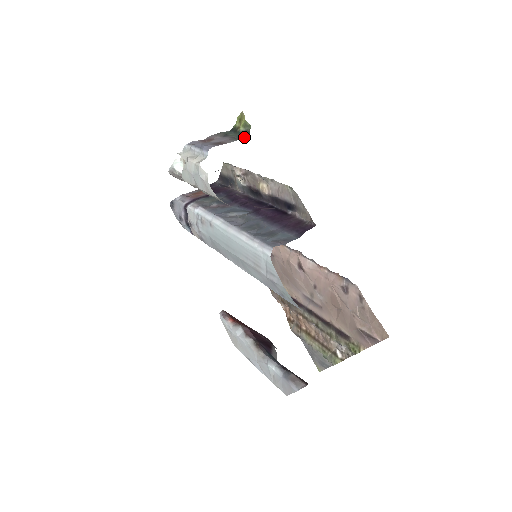
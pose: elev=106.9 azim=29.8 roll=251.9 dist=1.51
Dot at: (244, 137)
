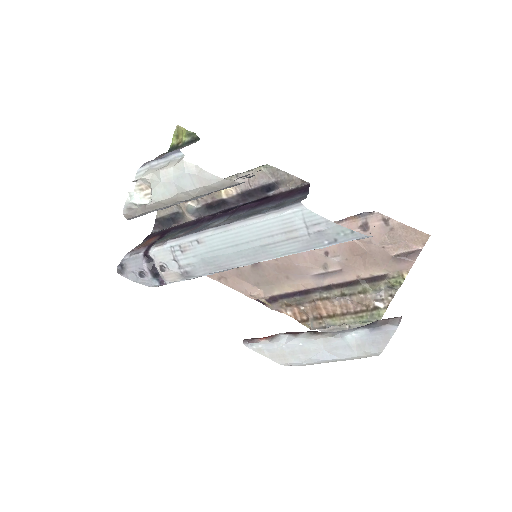
Dot at: (197, 140)
